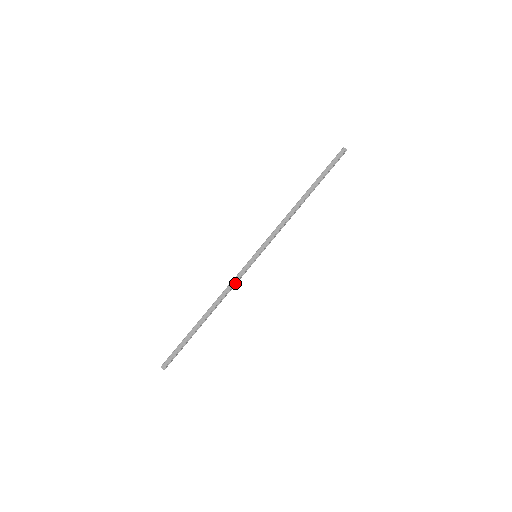
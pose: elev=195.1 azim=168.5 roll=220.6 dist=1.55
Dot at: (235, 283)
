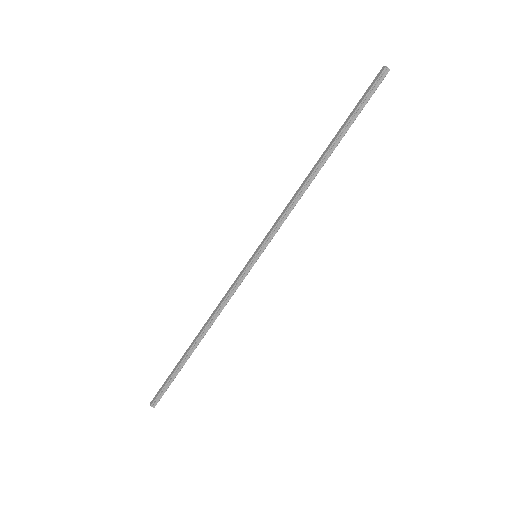
Dot at: (228, 295)
